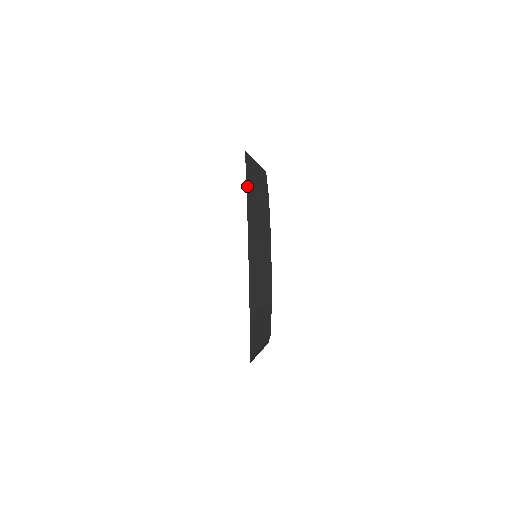
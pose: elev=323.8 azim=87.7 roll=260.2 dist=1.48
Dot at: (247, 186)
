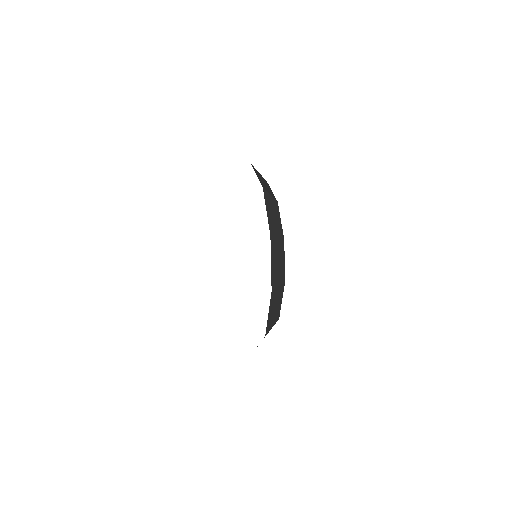
Dot at: (271, 239)
